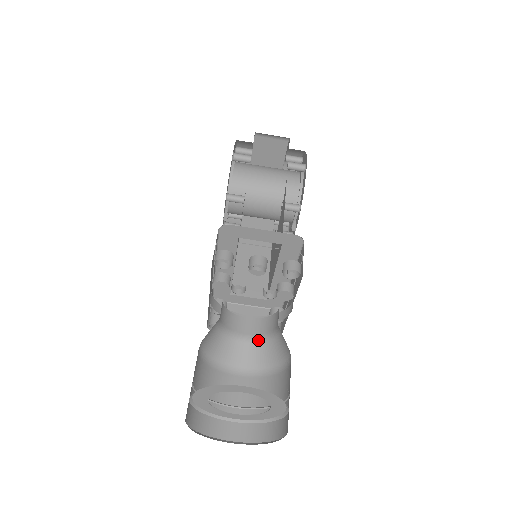
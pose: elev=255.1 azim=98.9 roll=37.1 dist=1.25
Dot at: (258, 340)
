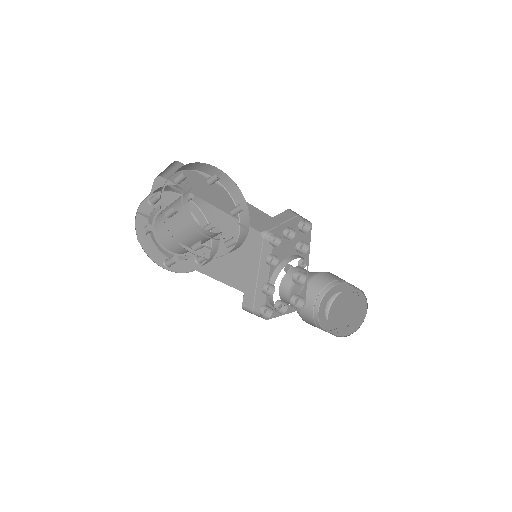
Dot at: occluded
